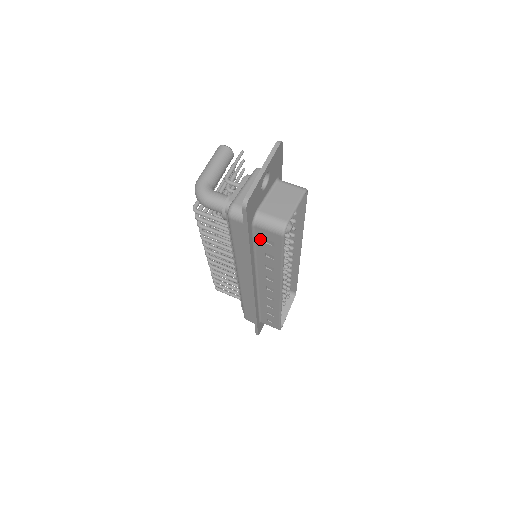
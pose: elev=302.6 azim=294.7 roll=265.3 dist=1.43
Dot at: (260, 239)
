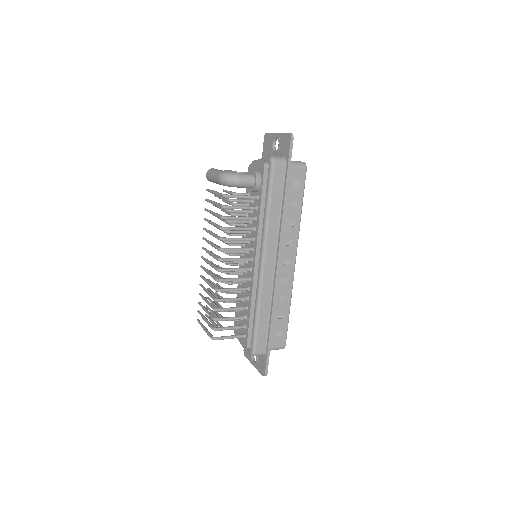
Dot at: (290, 184)
